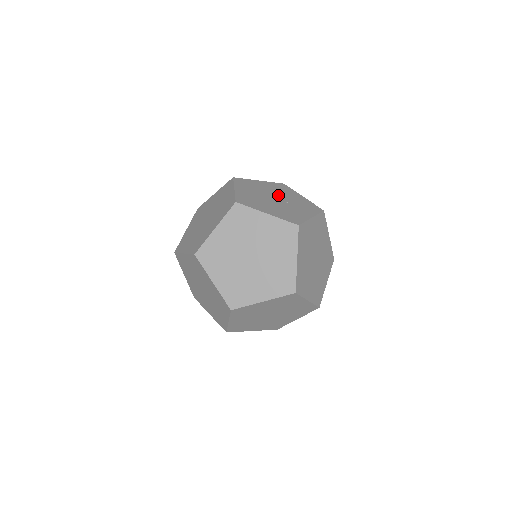
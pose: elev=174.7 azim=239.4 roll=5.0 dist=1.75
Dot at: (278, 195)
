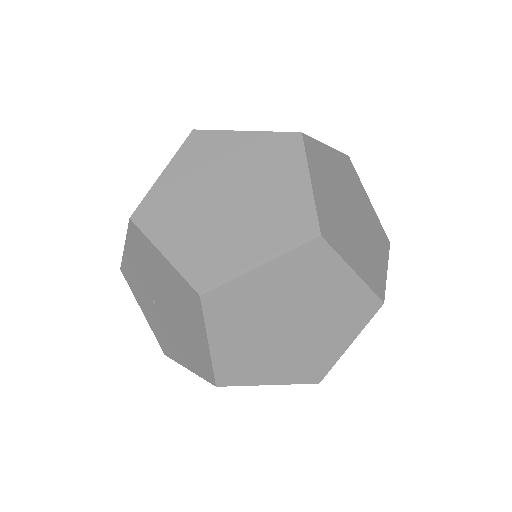
Dot at: occluded
